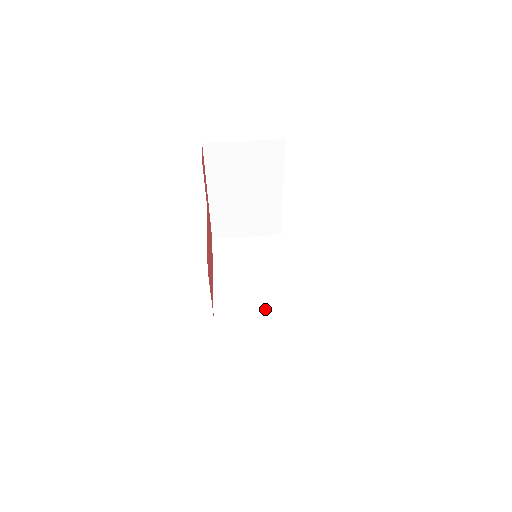
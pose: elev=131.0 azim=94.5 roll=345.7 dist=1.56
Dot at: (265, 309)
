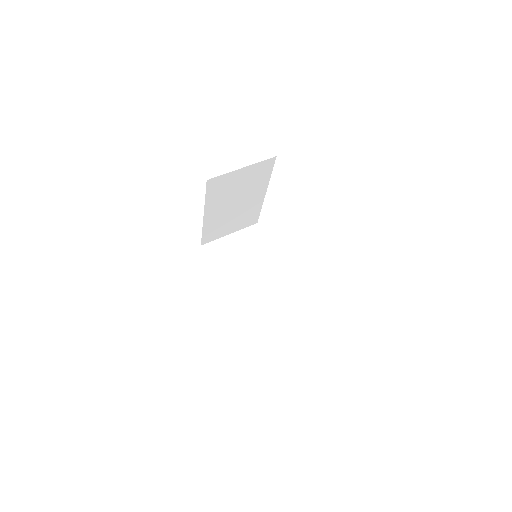
Dot at: (280, 300)
